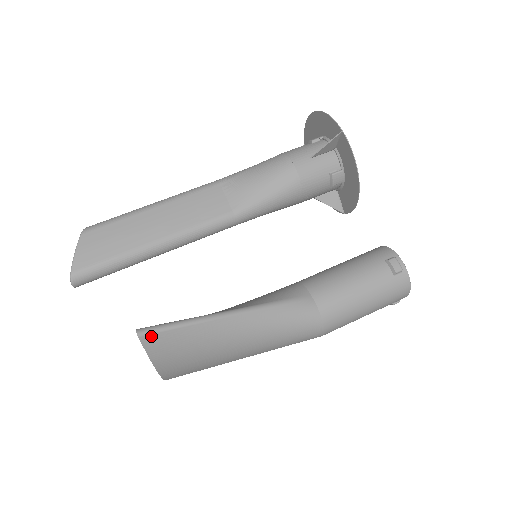
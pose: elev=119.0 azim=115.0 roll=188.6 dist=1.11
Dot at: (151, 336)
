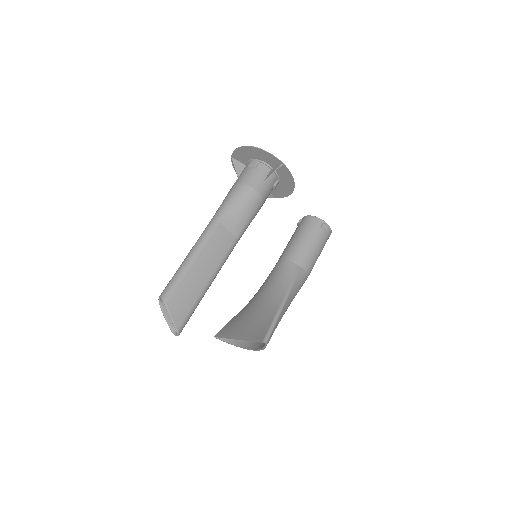
Dot at: occluded
